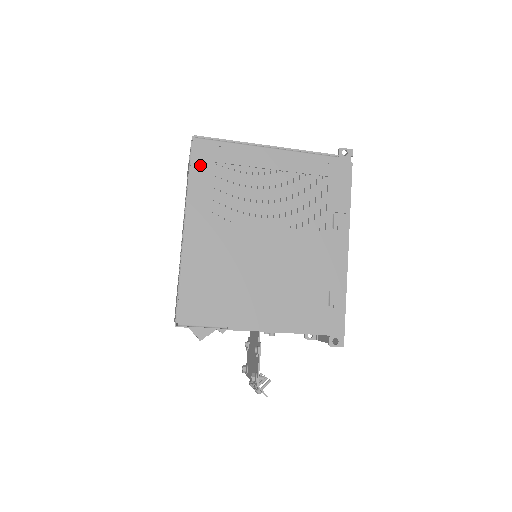
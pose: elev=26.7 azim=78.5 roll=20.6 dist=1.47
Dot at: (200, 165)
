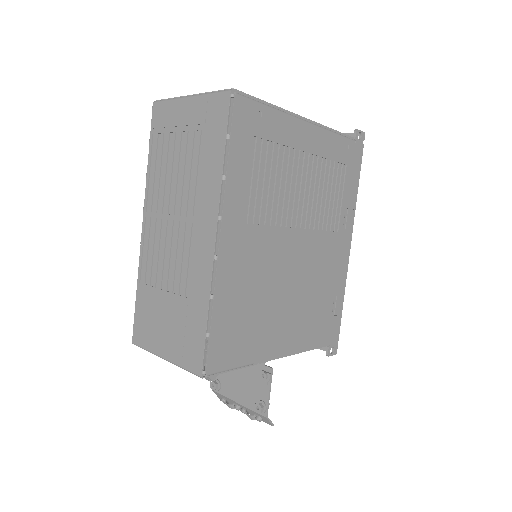
Dot at: (240, 139)
